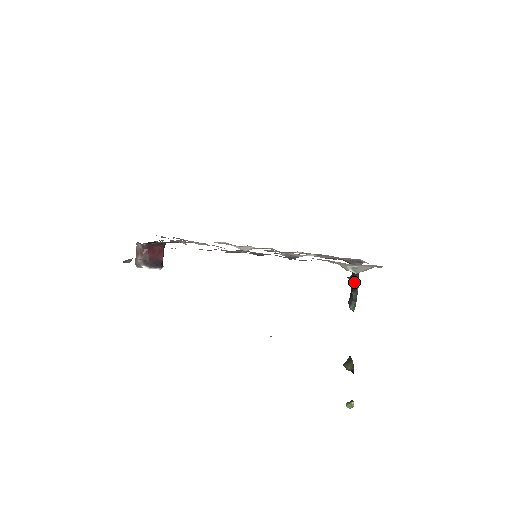
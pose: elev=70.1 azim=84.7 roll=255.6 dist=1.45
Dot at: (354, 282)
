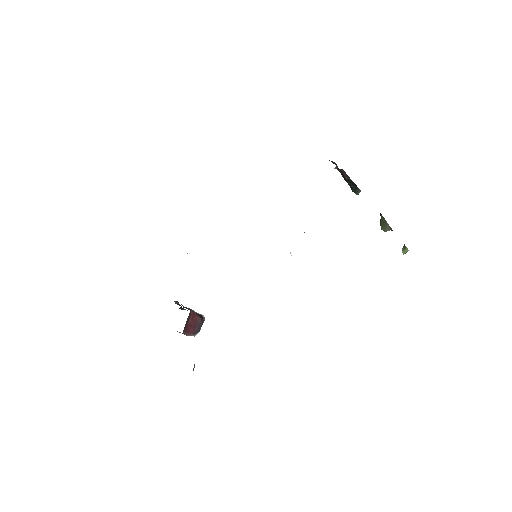
Dot at: (345, 180)
